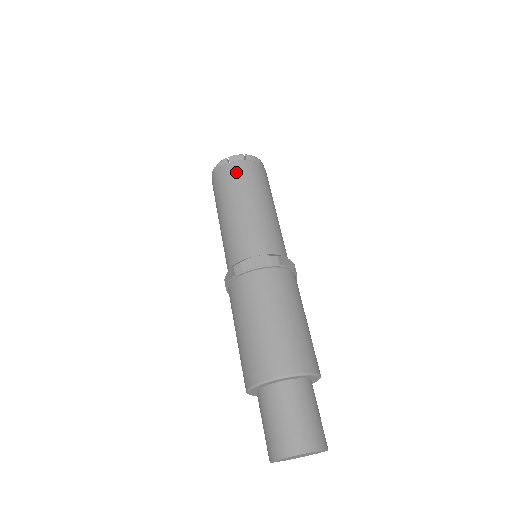
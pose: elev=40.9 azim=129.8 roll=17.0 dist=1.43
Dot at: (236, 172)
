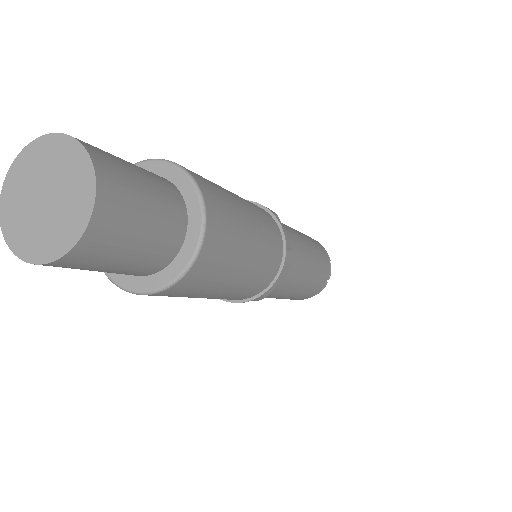
Dot at: occluded
